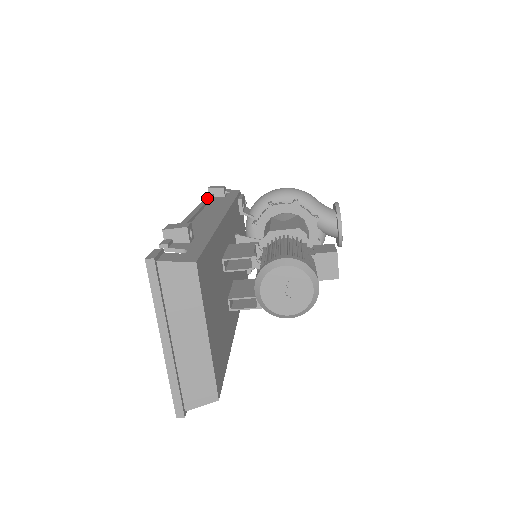
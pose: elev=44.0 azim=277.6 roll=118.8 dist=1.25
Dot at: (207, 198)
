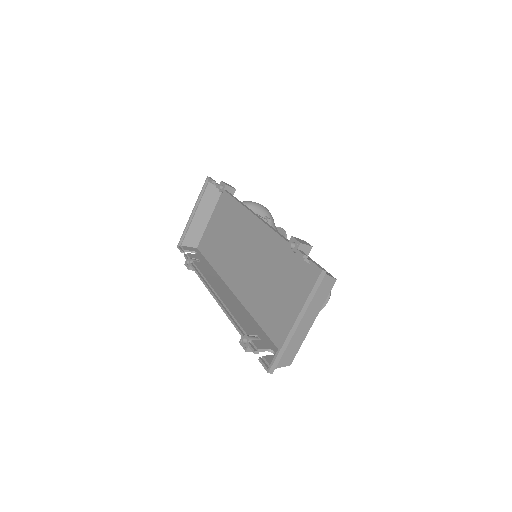
Dot at: (233, 196)
